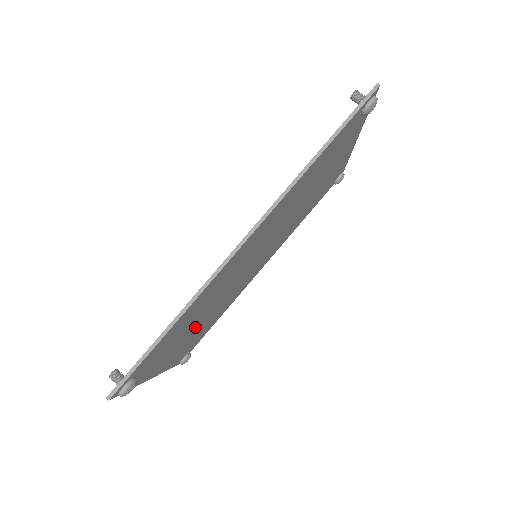
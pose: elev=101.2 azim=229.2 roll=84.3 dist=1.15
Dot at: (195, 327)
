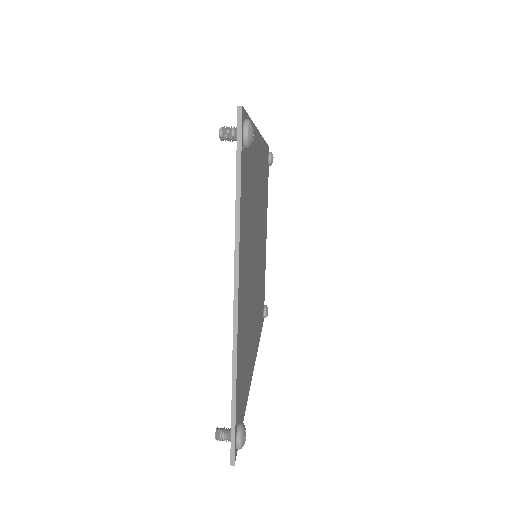
Dot at: (248, 267)
